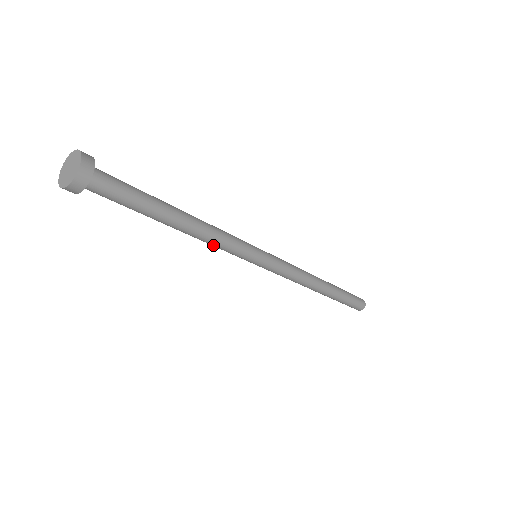
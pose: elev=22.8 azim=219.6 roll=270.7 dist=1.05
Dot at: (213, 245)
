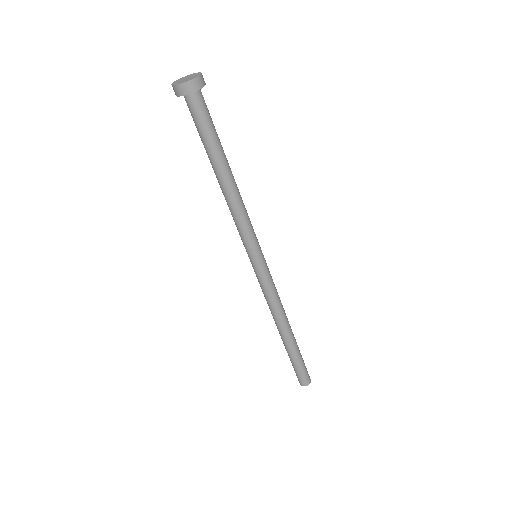
Dot at: (234, 216)
